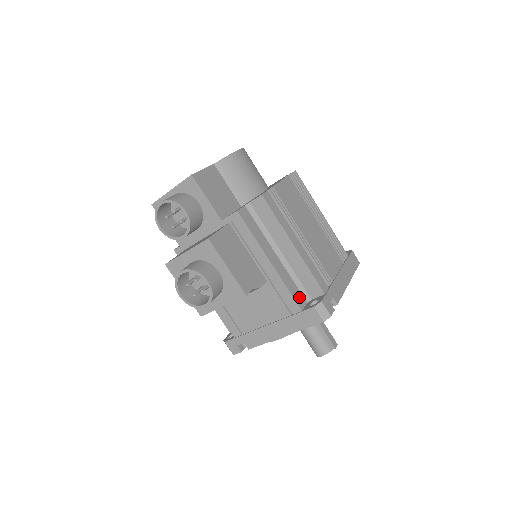
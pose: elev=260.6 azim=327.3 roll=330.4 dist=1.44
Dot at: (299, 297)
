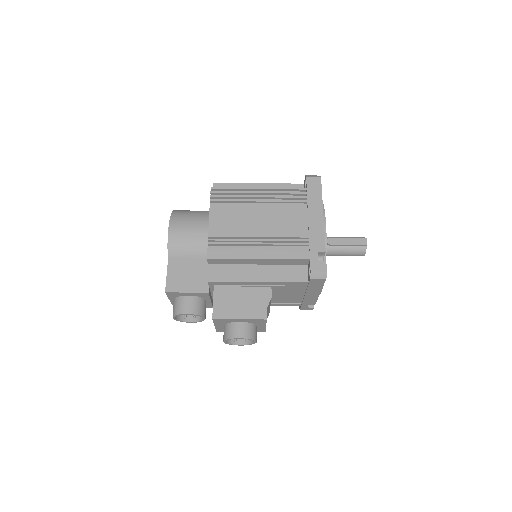
Dot at: (298, 275)
